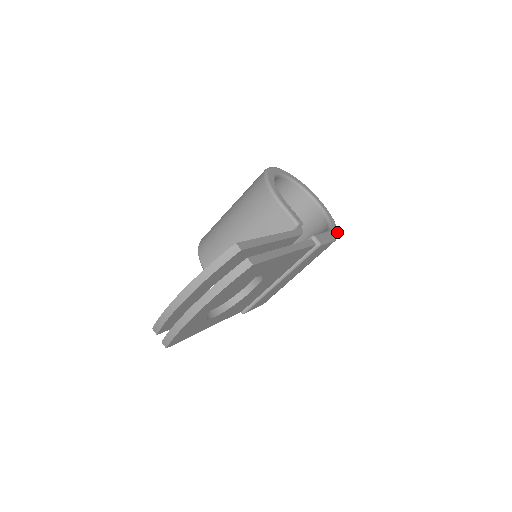
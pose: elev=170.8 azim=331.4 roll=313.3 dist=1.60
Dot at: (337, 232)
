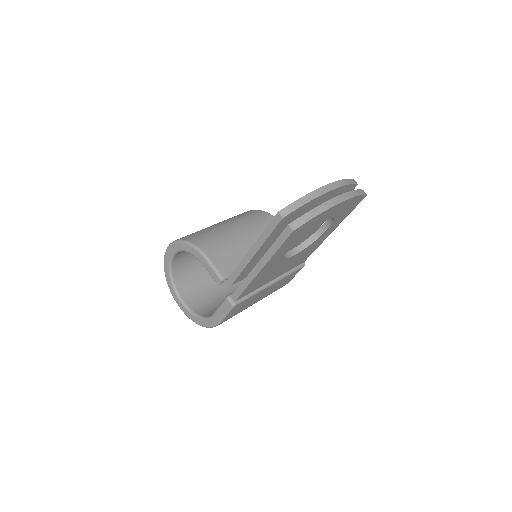
Dot at: occluded
